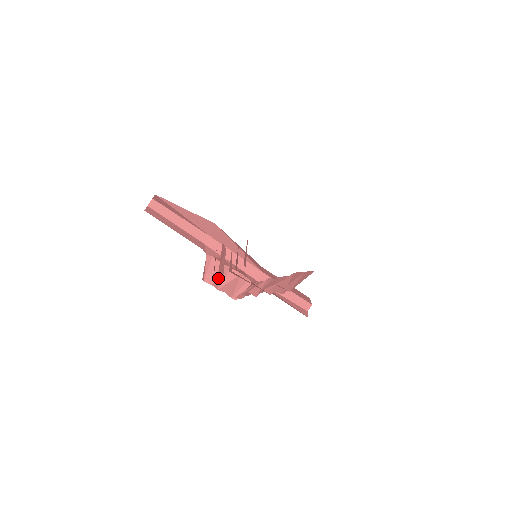
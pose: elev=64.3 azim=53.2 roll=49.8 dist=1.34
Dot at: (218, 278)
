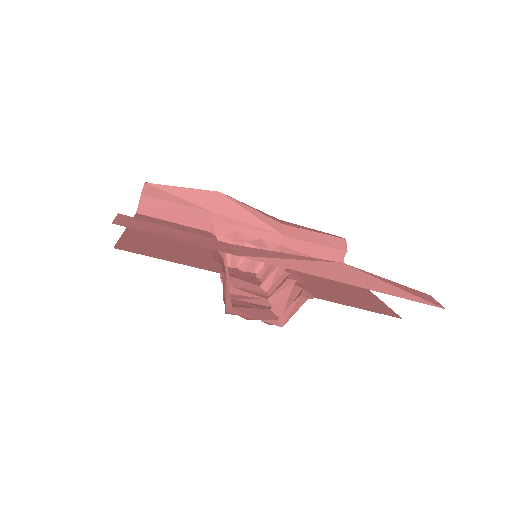
Dot at: (234, 257)
